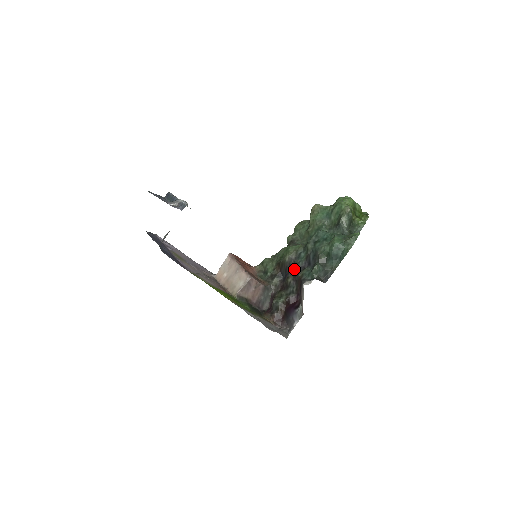
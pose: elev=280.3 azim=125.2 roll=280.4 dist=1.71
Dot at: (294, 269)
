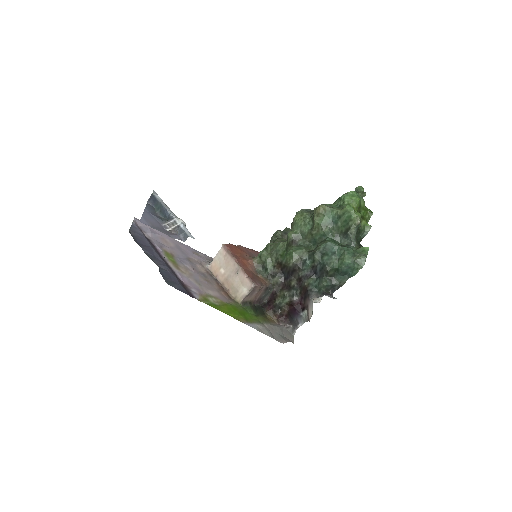
Dot at: (298, 275)
